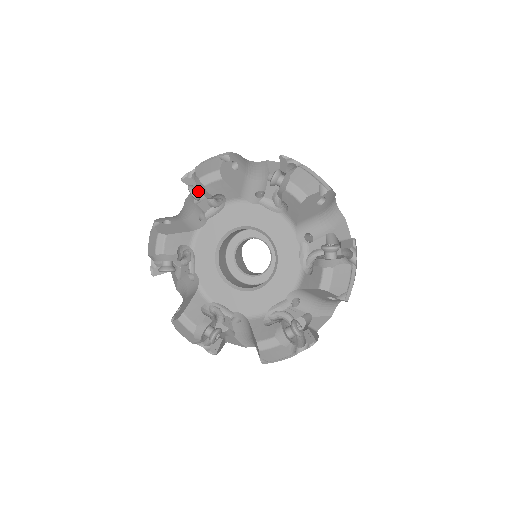
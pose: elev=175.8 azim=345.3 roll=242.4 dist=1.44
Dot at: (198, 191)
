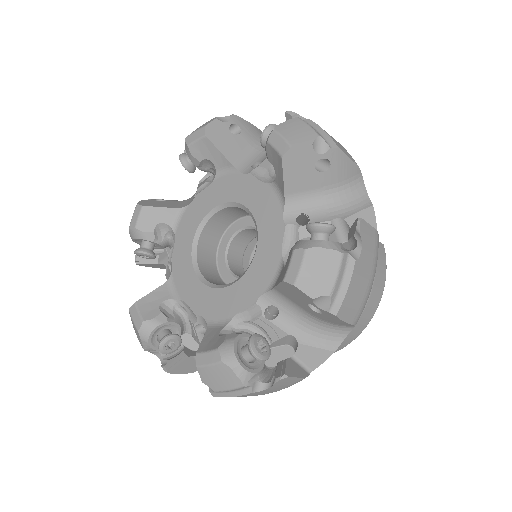
Dot at: (144, 246)
